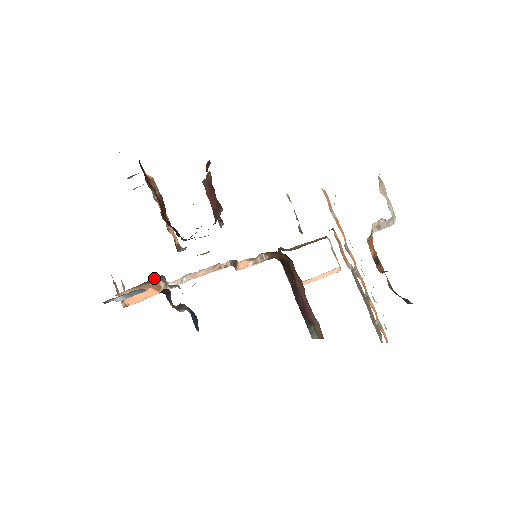
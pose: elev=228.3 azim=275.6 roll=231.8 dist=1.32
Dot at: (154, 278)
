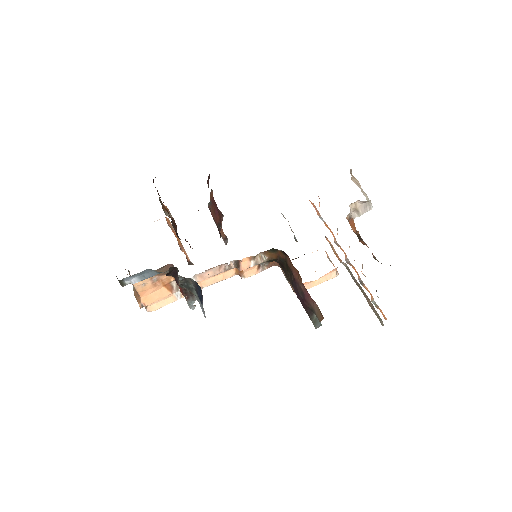
Dot at: (165, 267)
